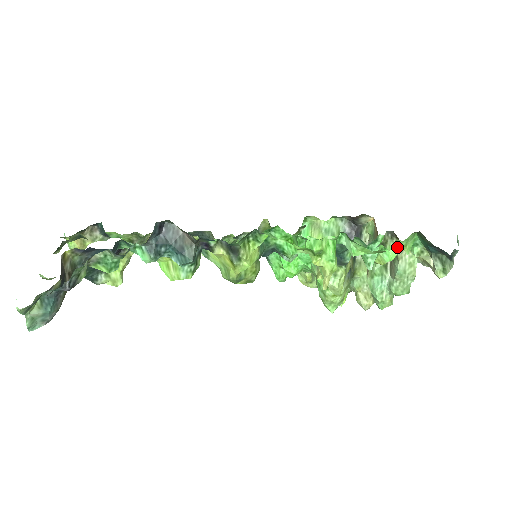
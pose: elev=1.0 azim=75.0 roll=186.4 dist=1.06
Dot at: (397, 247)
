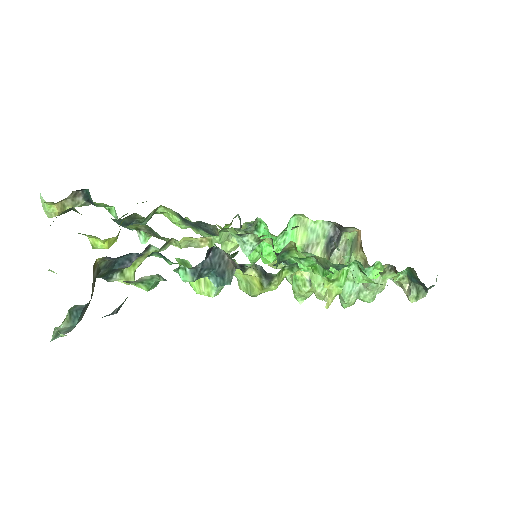
Dot at: (391, 277)
